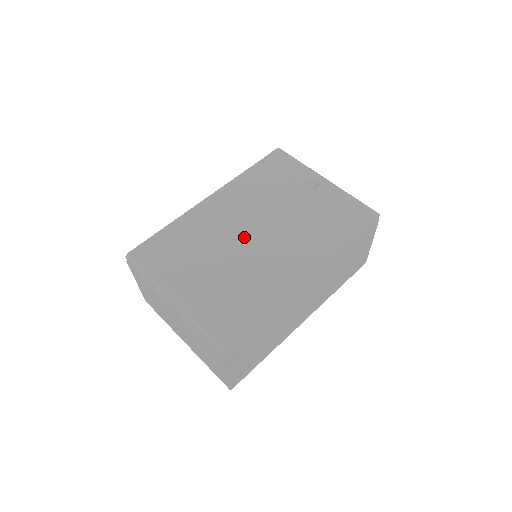
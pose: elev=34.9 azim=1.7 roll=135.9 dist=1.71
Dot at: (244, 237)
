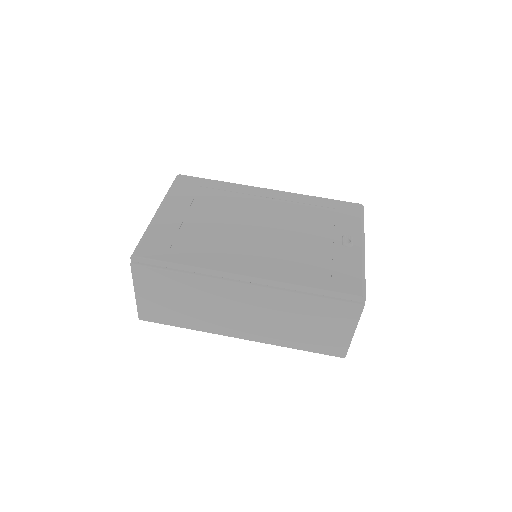
Dot at: (249, 223)
